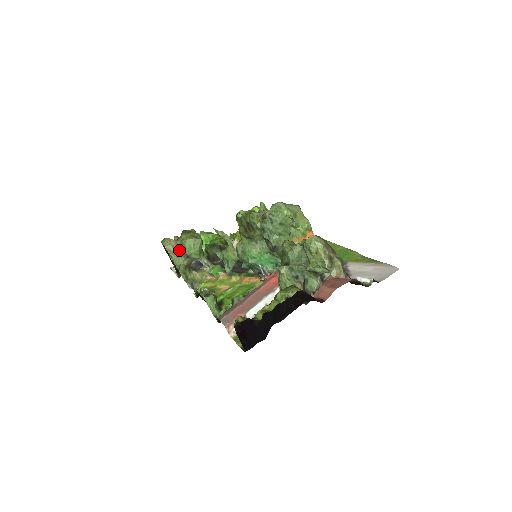
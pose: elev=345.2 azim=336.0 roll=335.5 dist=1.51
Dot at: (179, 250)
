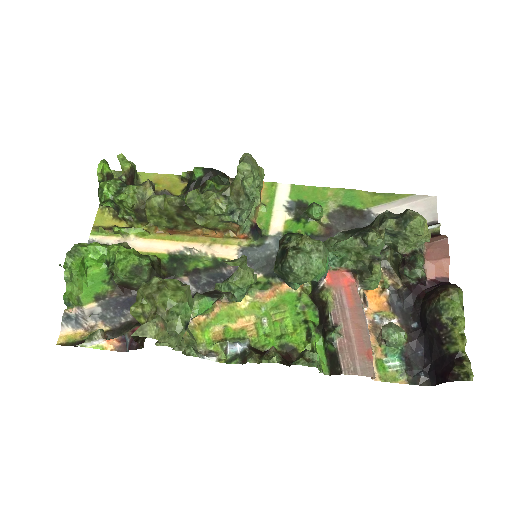
Dot at: (171, 325)
